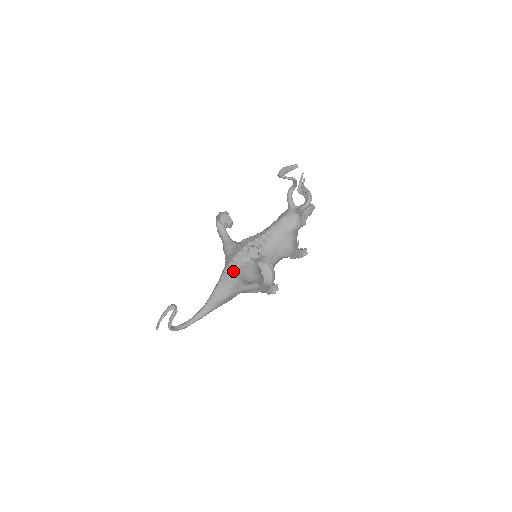
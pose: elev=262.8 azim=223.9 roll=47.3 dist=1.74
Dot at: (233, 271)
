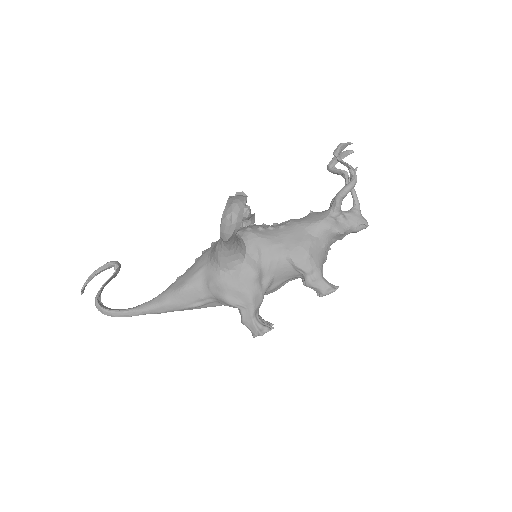
Dot at: (211, 248)
